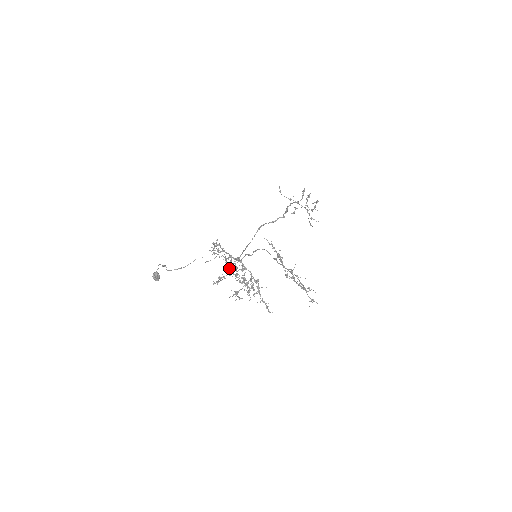
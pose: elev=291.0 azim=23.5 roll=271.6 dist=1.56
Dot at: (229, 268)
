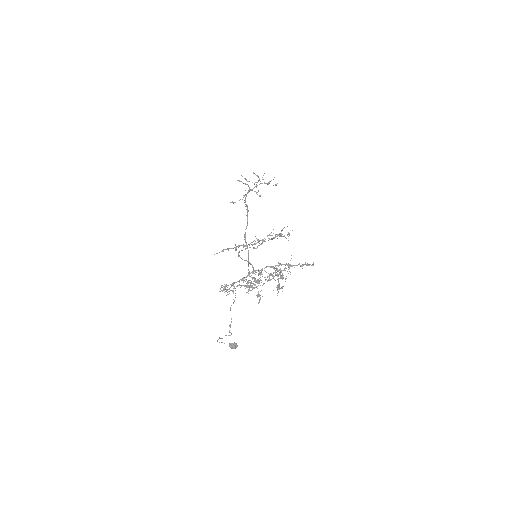
Dot at: (250, 286)
